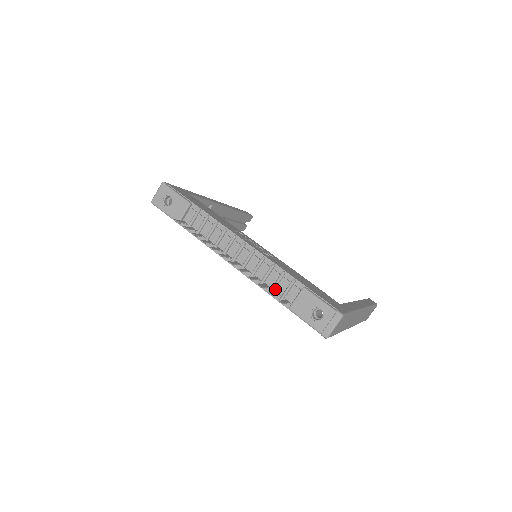
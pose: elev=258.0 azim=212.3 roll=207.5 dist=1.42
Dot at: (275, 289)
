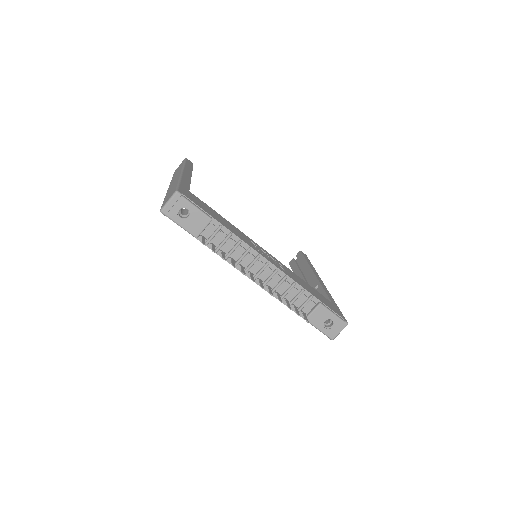
Dot at: (293, 303)
